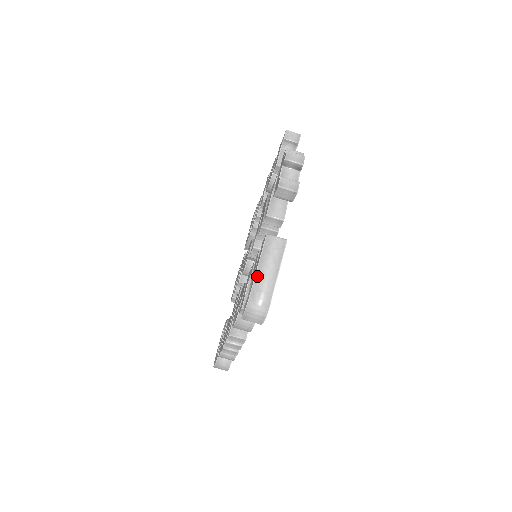
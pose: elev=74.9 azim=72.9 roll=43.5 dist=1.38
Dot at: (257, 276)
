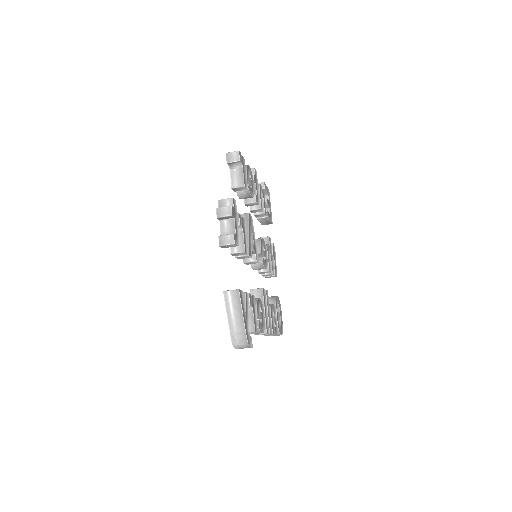
Dot at: (230, 324)
